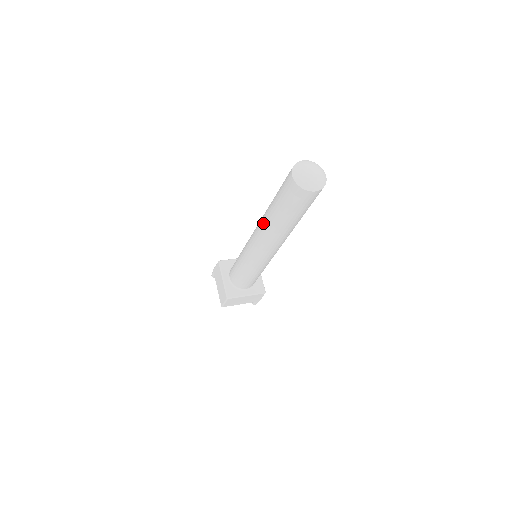
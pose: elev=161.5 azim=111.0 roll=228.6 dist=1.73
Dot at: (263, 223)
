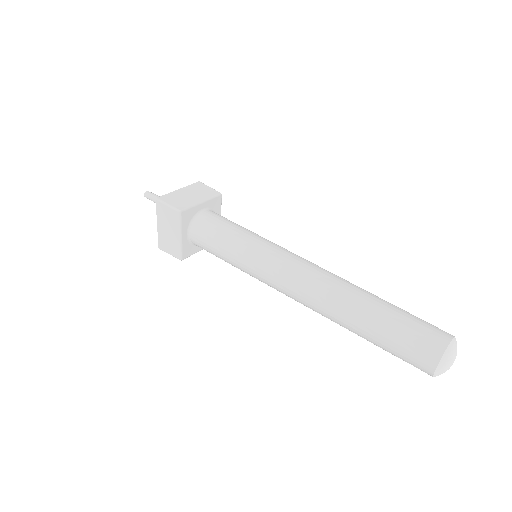
Dot at: (328, 311)
